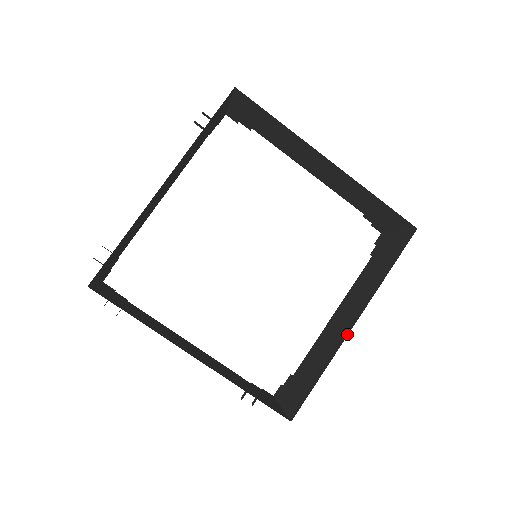
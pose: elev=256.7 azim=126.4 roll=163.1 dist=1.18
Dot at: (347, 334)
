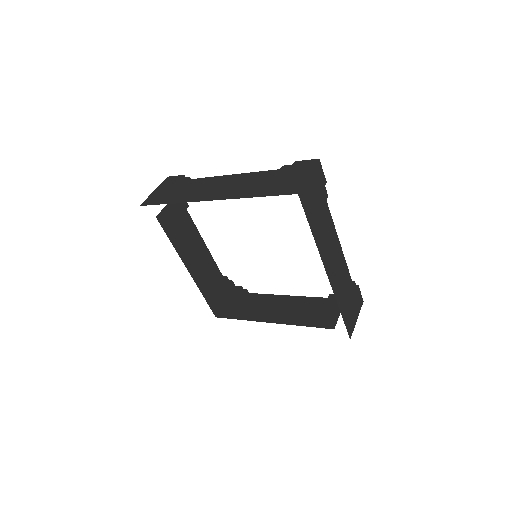
Dot at: (263, 321)
